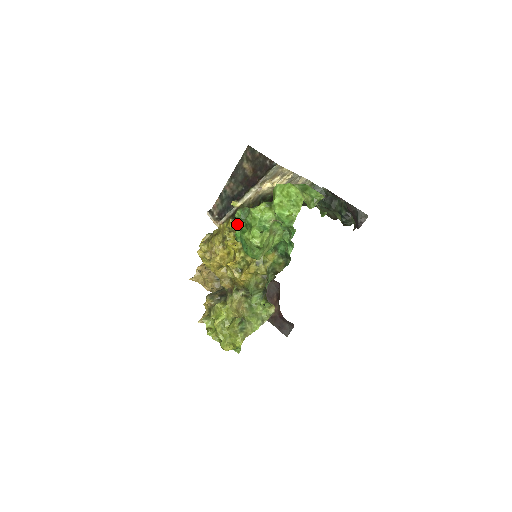
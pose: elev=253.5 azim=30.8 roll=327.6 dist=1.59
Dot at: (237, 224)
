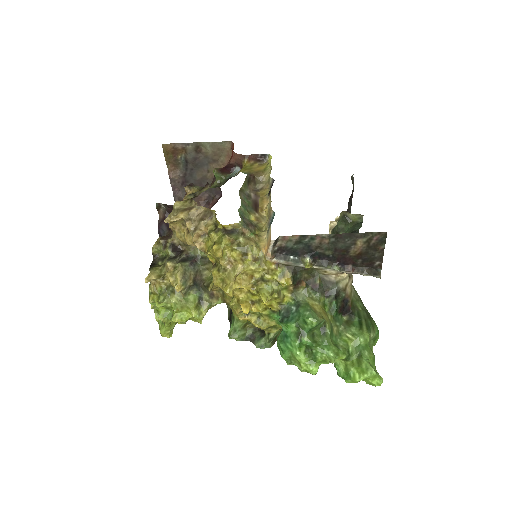
Dot at: (299, 322)
